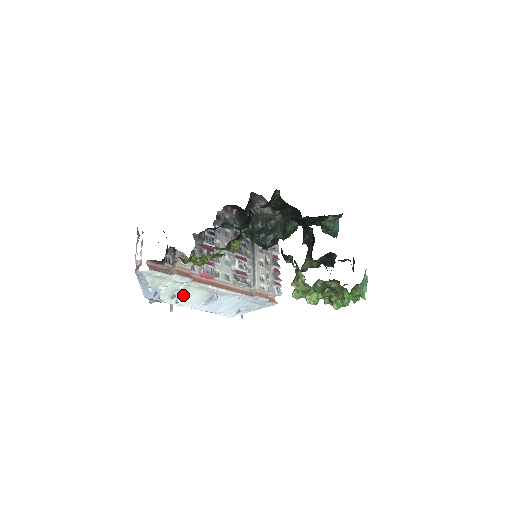
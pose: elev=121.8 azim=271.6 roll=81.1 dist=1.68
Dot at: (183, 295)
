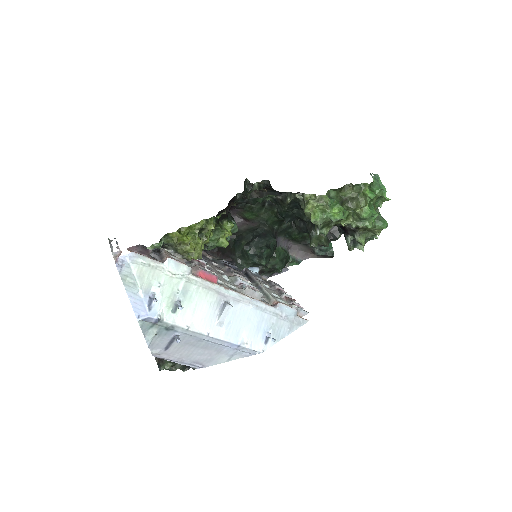
Dot at: (186, 306)
